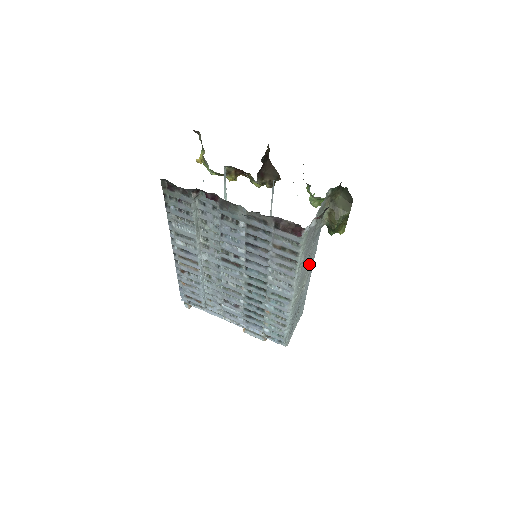
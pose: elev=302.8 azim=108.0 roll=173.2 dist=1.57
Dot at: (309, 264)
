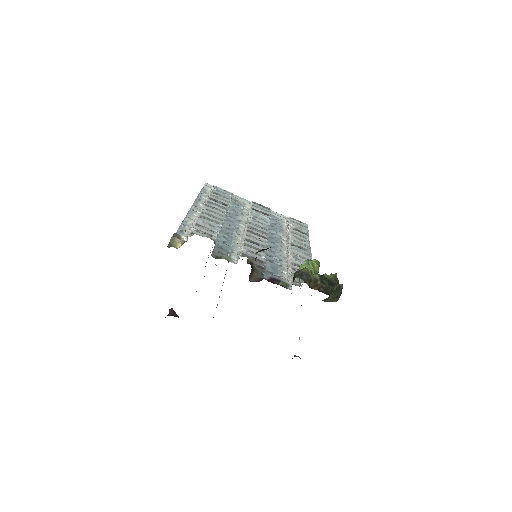
Dot at: occluded
